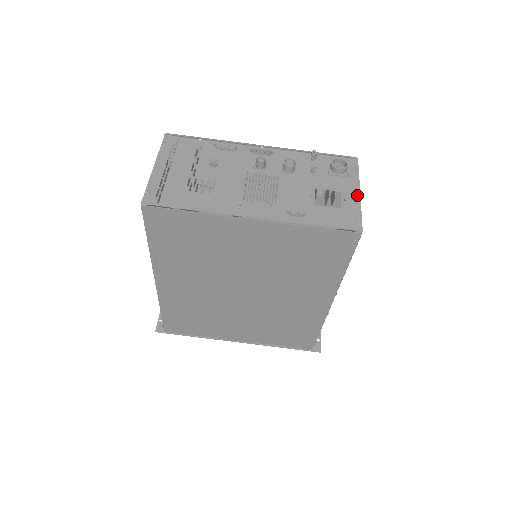
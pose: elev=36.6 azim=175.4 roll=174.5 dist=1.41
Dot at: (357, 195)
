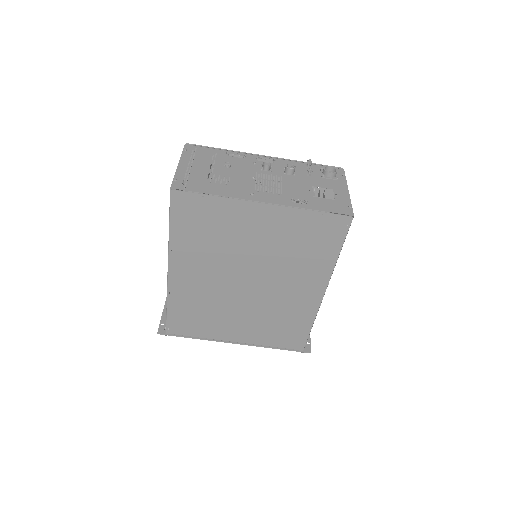
Dot at: (346, 192)
